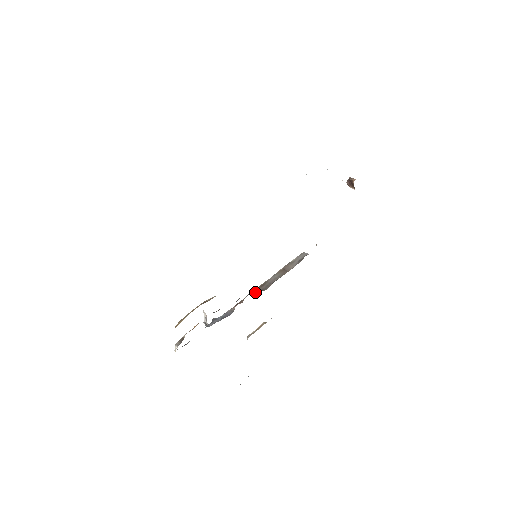
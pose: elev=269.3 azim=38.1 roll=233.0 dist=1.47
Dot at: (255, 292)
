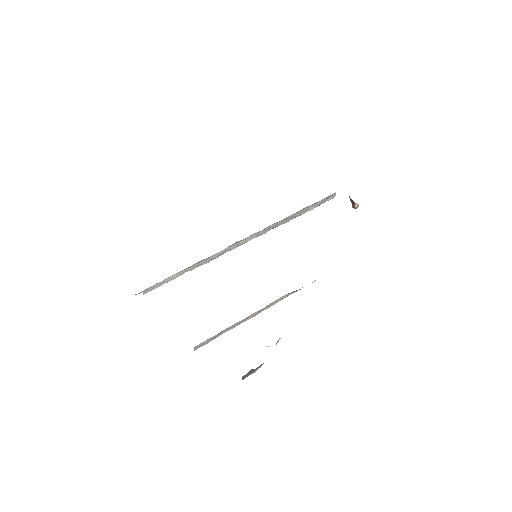
Dot at: occluded
